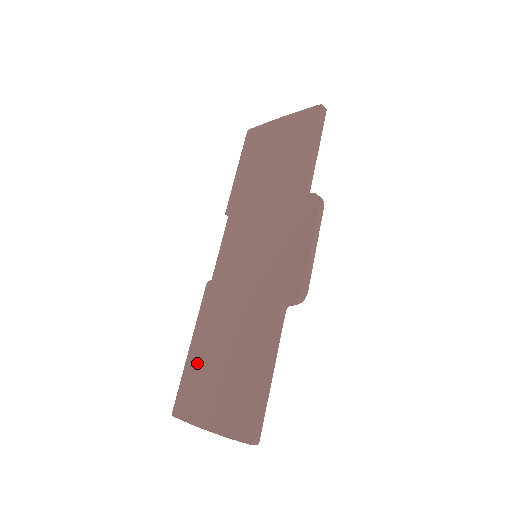
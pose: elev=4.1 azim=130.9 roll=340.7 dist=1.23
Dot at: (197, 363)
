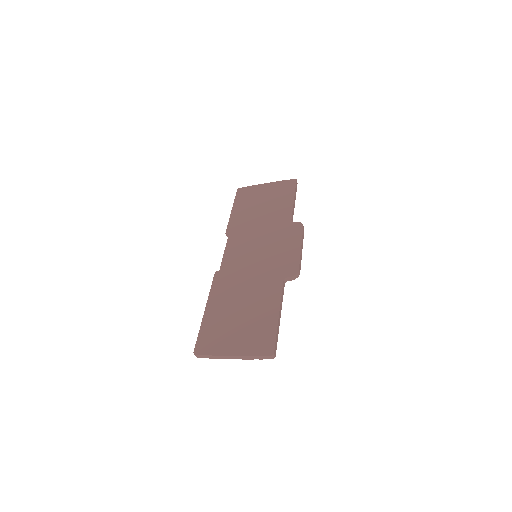
Dot at: (214, 319)
